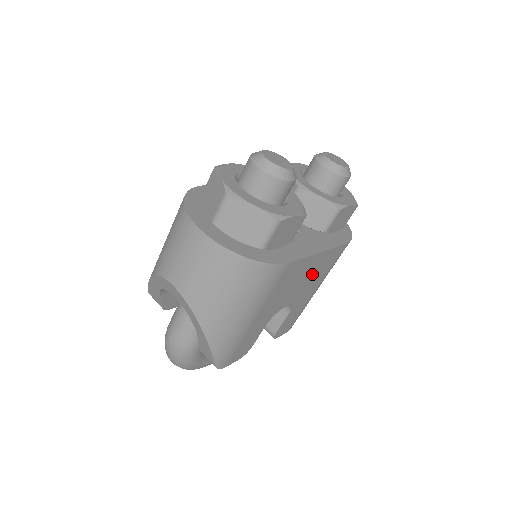
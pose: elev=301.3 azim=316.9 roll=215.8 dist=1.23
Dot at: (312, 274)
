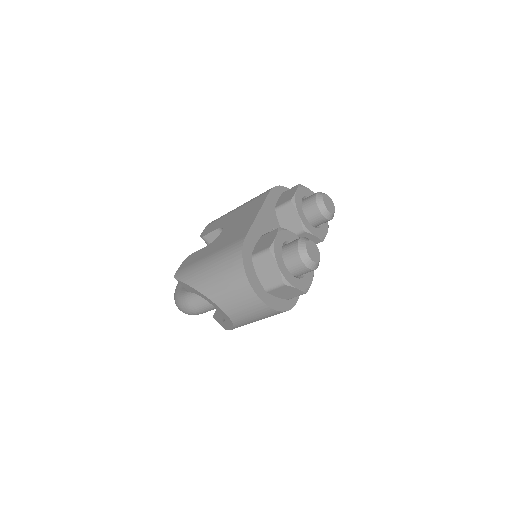
Dot at: occluded
